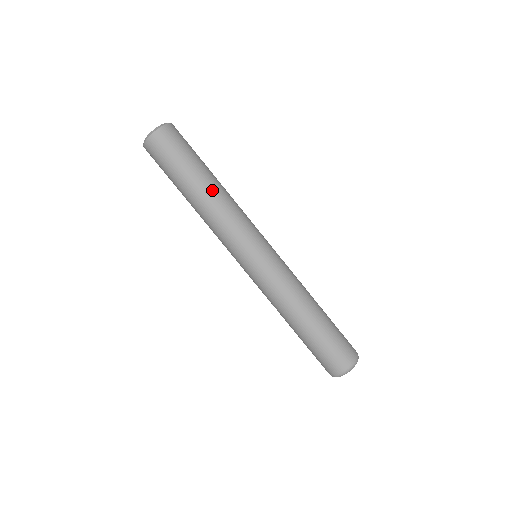
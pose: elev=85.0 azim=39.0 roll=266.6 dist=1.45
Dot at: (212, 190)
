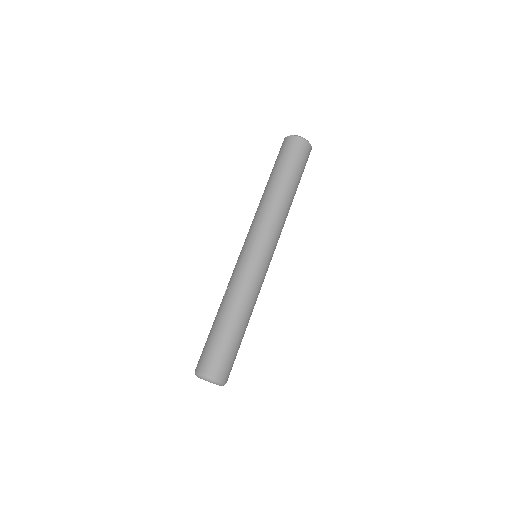
Dot at: (289, 197)
